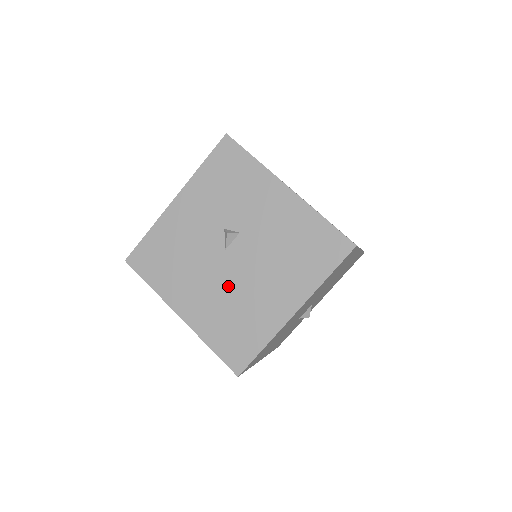
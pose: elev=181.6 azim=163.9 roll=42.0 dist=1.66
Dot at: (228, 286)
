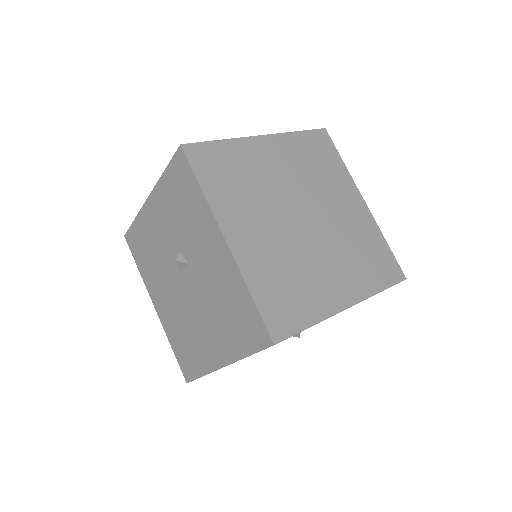
Dot at: (181, 307)
